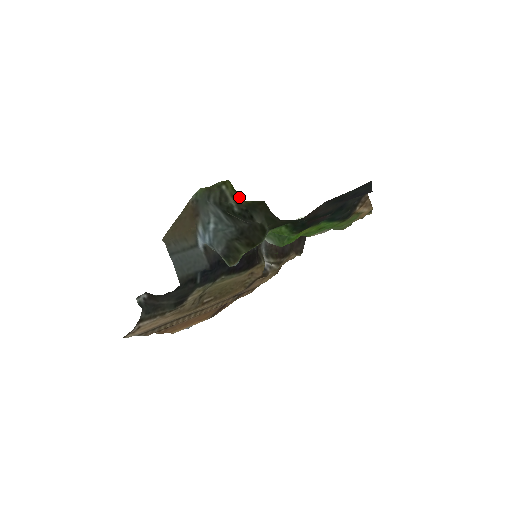
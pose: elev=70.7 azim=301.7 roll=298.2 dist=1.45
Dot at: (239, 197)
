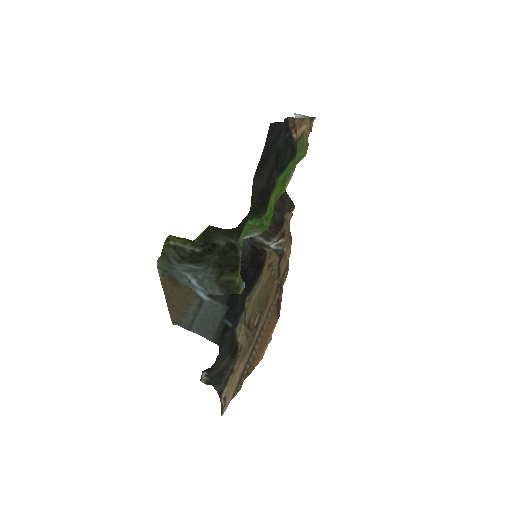
Dot at: (189, 241)
